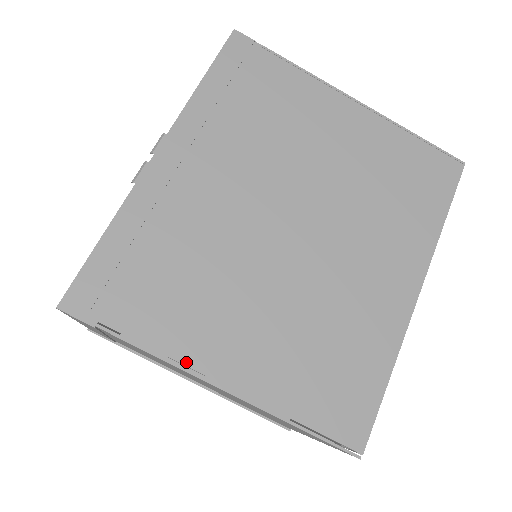
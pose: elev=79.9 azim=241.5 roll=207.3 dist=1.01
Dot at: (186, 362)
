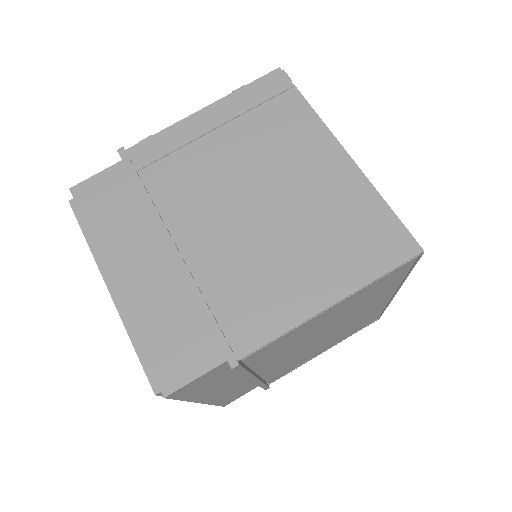
Dot at: (332, 135)
